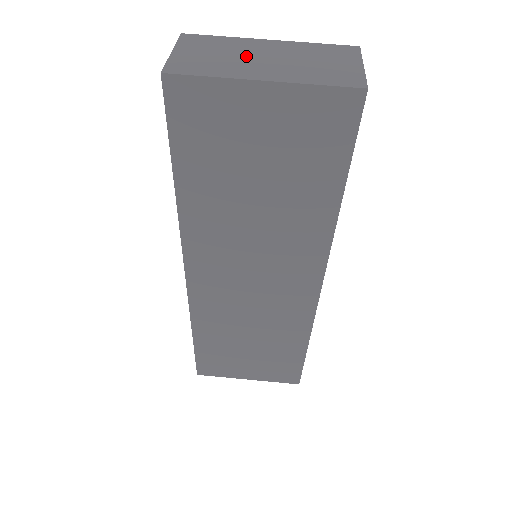
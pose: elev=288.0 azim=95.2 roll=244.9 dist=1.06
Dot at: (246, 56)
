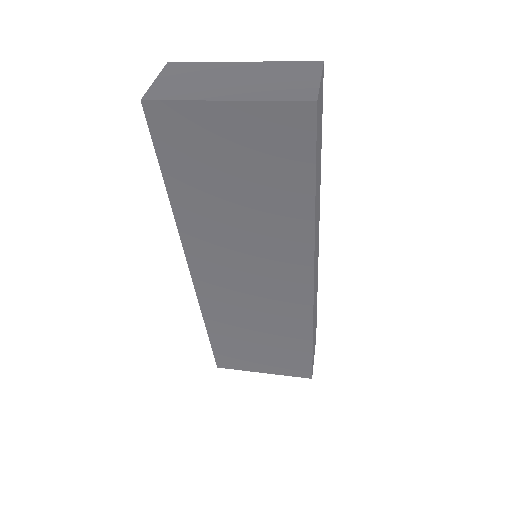
Dot at: (217, 79)
